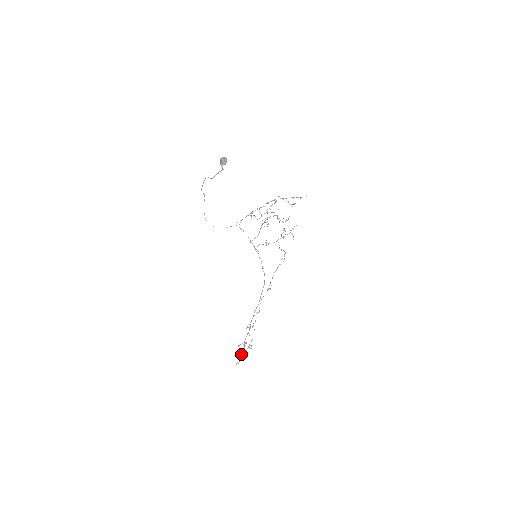
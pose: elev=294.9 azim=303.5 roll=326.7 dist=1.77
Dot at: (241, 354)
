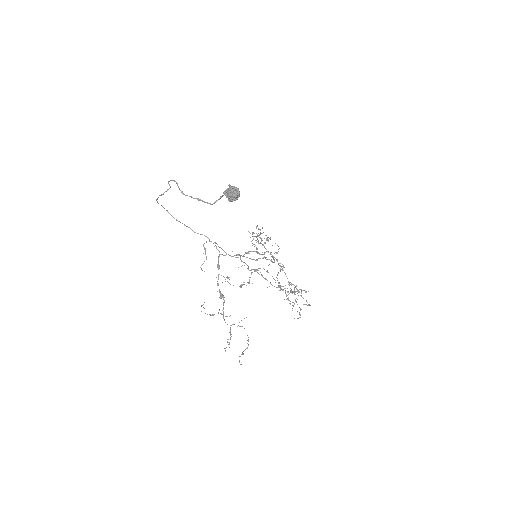
Dot at: (252, 234)
